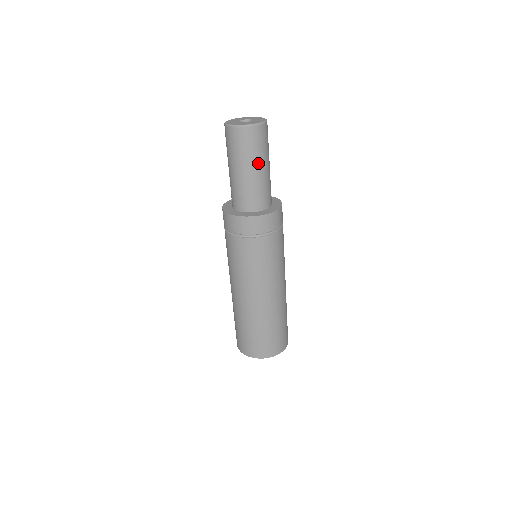
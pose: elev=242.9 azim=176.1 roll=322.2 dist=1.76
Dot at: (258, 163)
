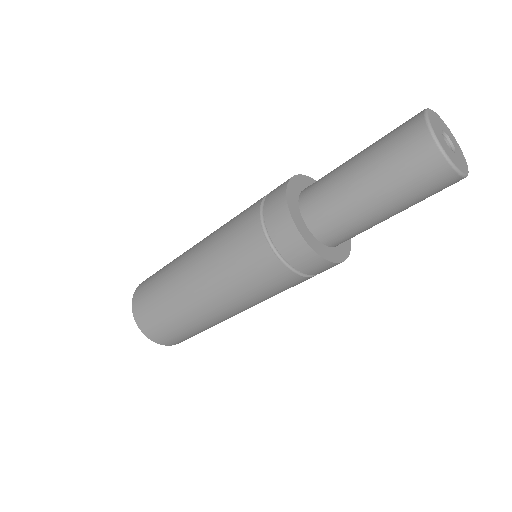
Dot at: (399, 209)
